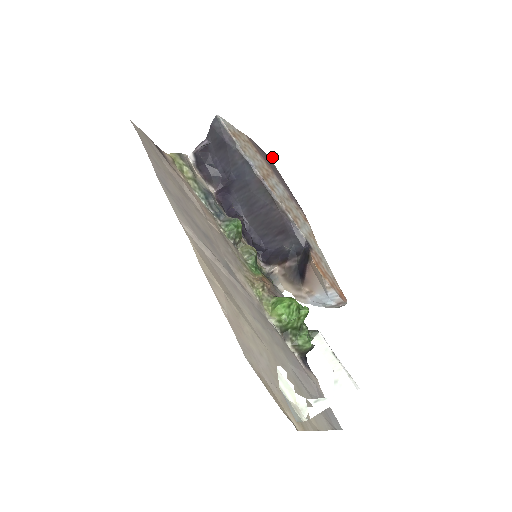
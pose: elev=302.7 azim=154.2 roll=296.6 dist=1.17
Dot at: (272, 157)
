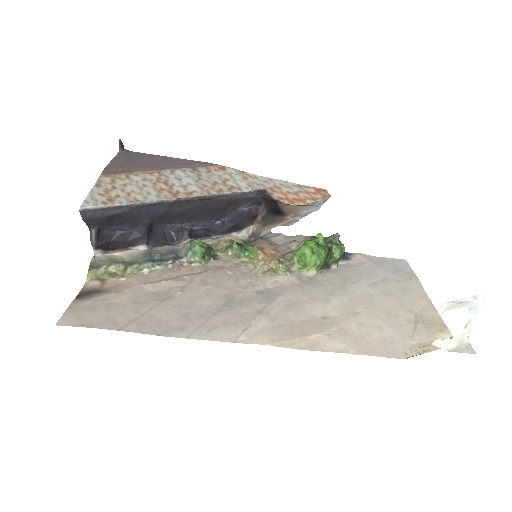
Dot at: (121, 148)
